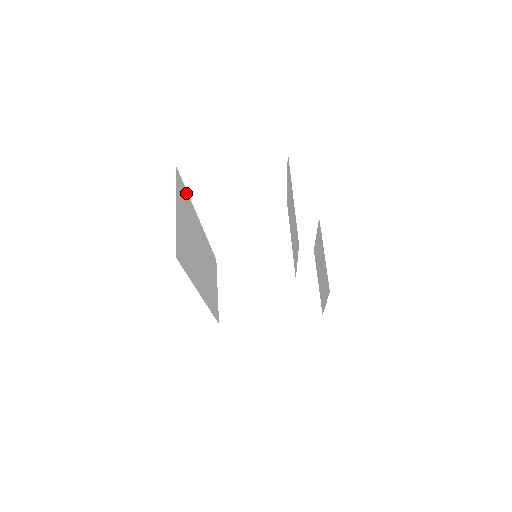
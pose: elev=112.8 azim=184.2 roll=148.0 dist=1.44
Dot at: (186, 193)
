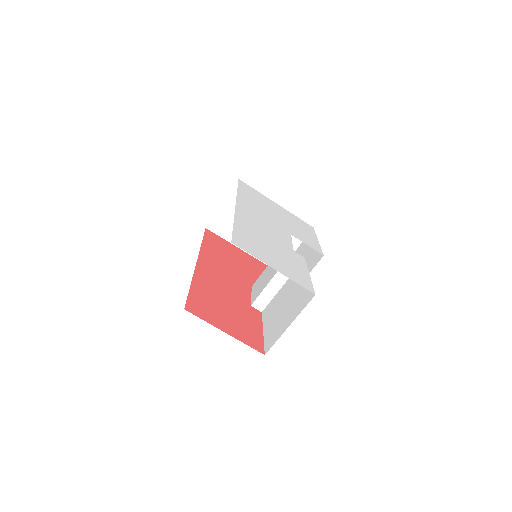
Dot at: occluded
